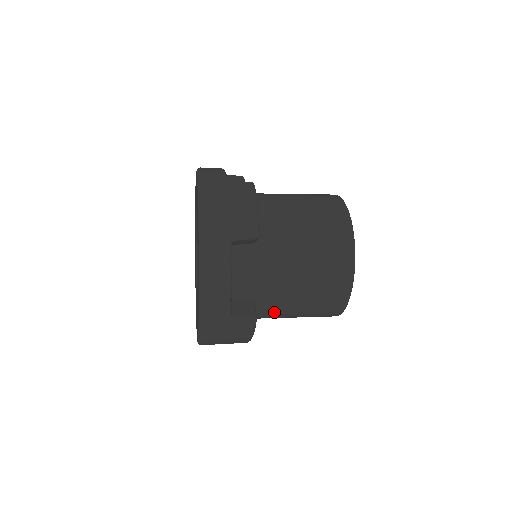
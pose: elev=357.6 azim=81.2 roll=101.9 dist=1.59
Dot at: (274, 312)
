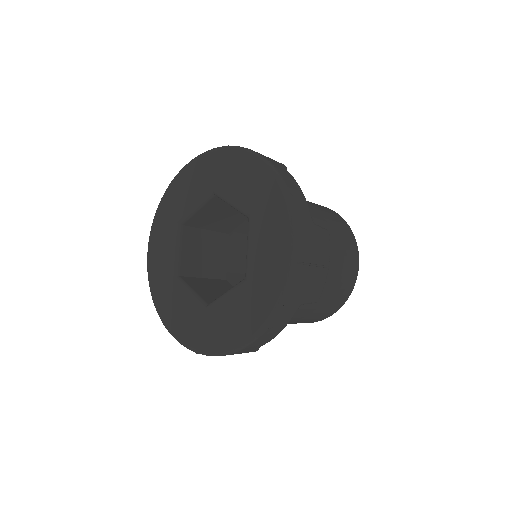
Dot at: occluded
